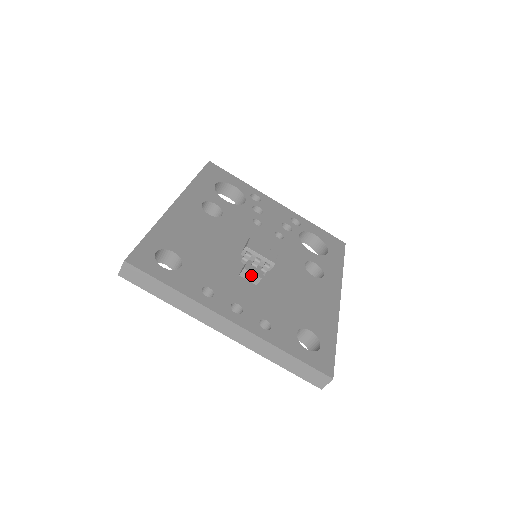
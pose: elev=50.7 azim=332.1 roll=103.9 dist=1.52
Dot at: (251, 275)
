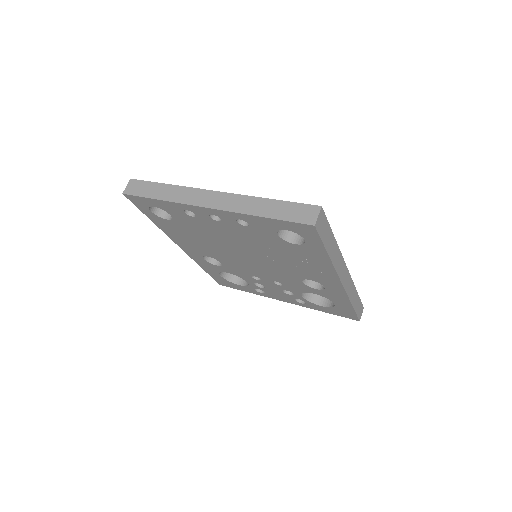
Dot at: occluded
